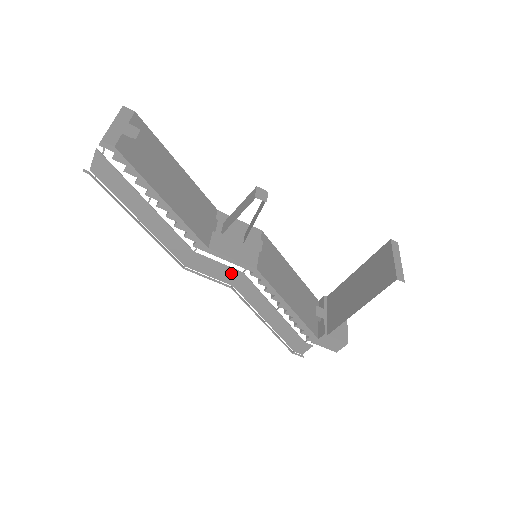
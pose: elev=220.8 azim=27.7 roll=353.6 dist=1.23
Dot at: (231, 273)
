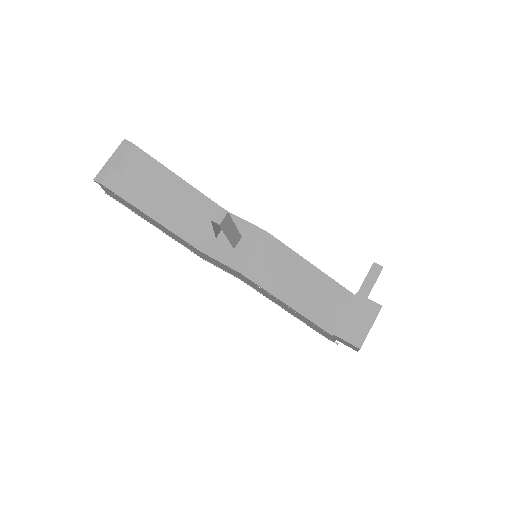
Dot at: (230, 270)
